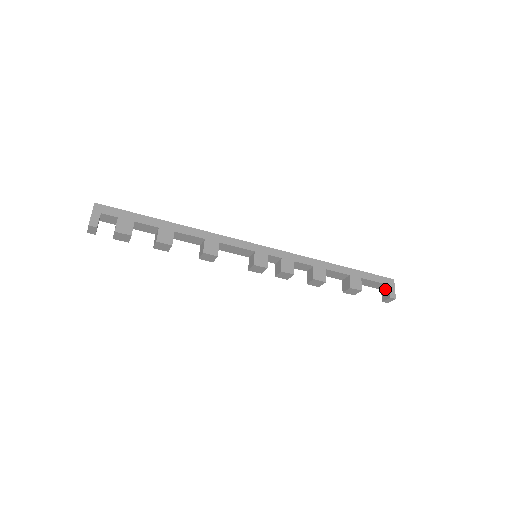
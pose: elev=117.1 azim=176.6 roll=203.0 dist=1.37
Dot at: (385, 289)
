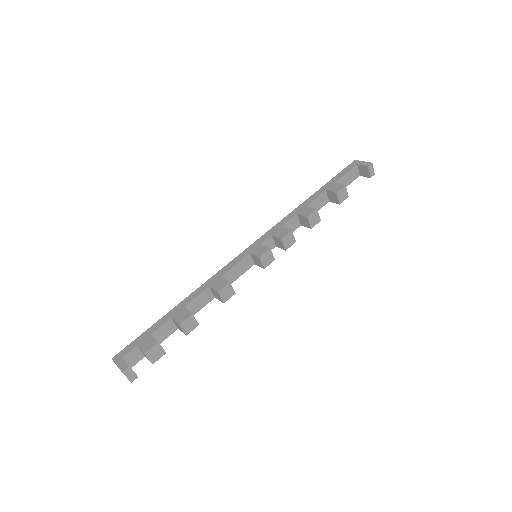
Dot at: (360, 171)
